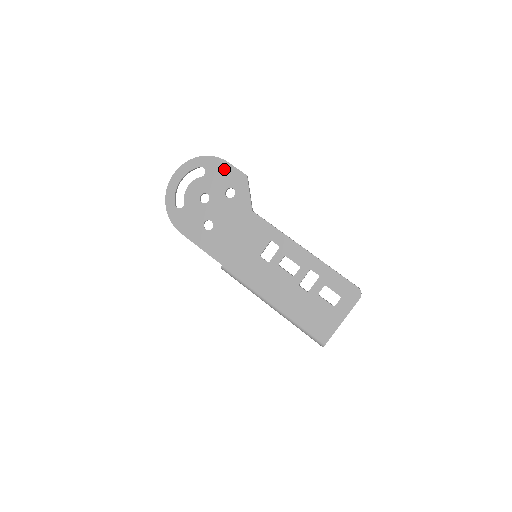
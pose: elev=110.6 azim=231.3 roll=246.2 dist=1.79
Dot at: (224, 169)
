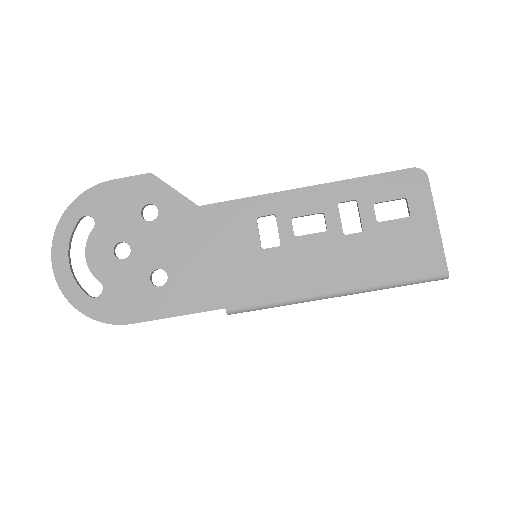
Dot at: (114, 192)
